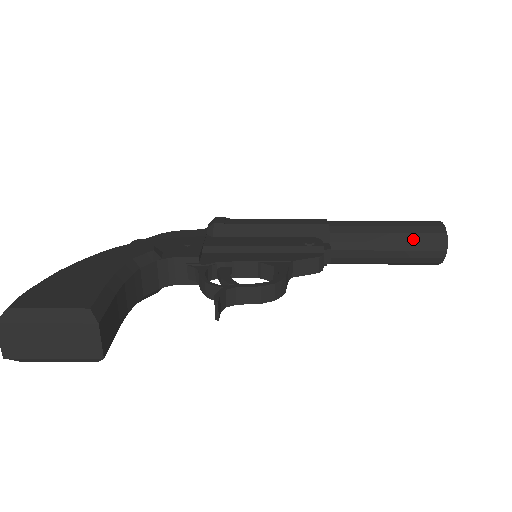
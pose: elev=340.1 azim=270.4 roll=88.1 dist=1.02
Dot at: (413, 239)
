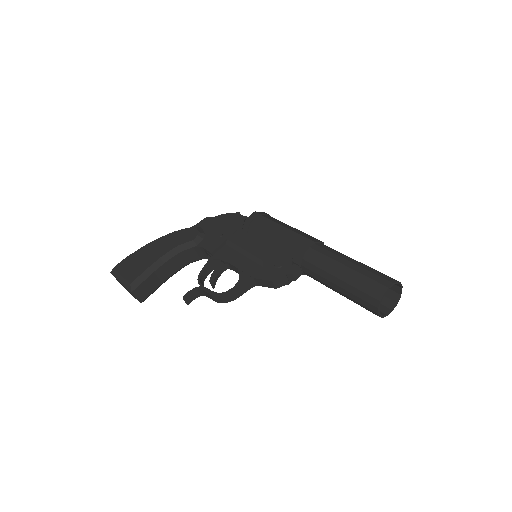
Dot at: (354, 292)
